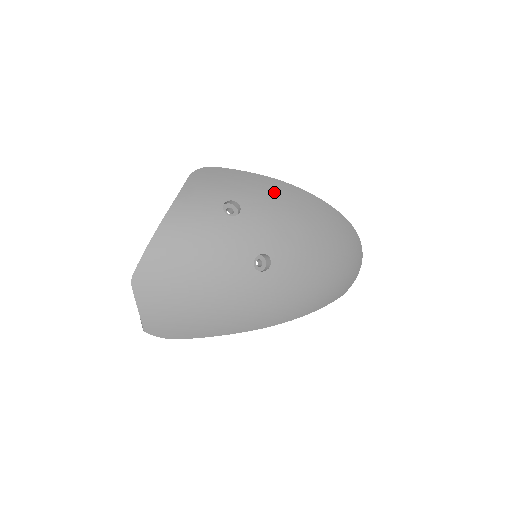
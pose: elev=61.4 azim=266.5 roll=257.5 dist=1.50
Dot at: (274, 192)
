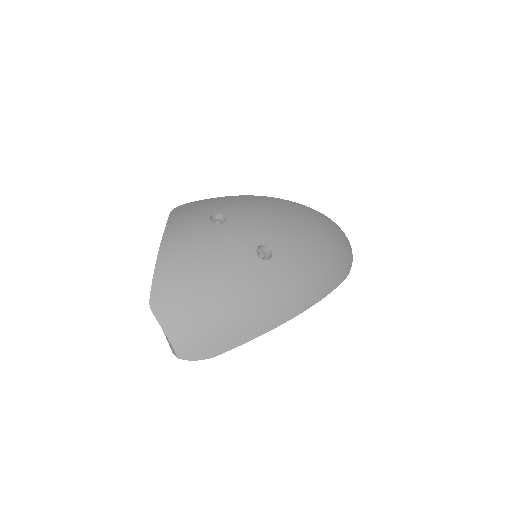
Dot at: (248, 202)
